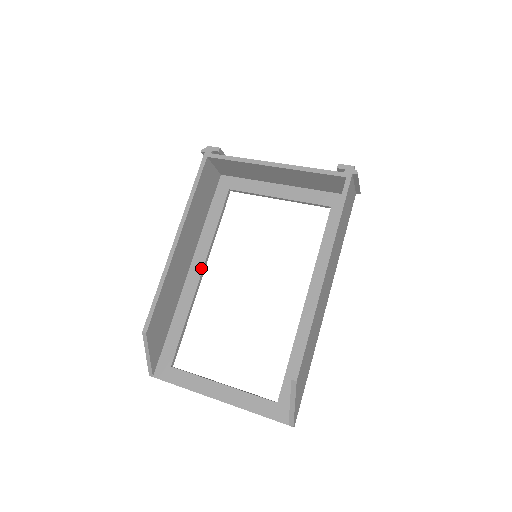
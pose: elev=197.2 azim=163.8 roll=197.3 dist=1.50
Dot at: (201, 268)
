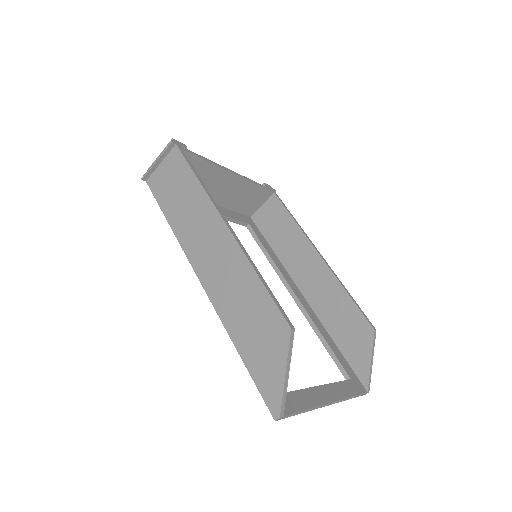
Dot at: occluded
